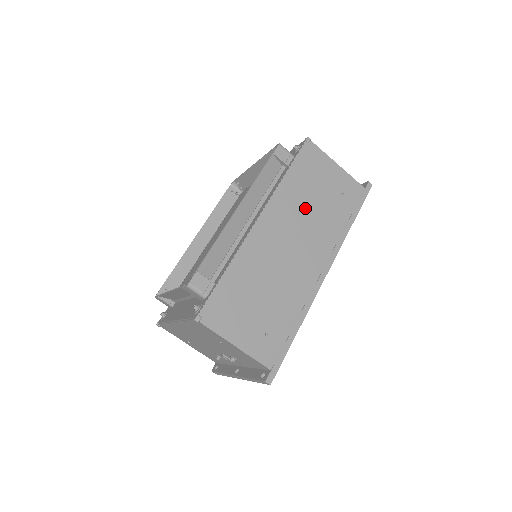
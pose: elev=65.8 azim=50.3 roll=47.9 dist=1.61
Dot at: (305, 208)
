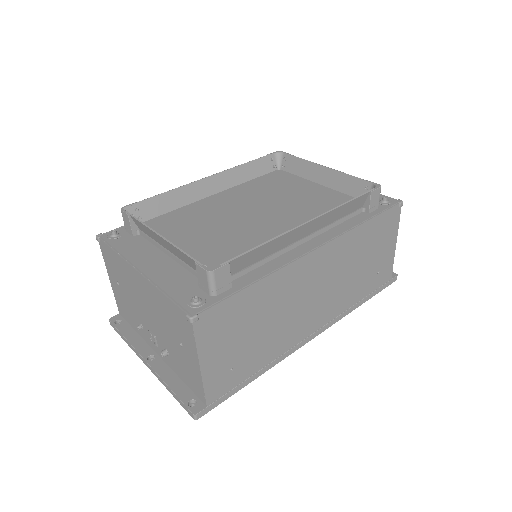
Dot at: (350, 266)
